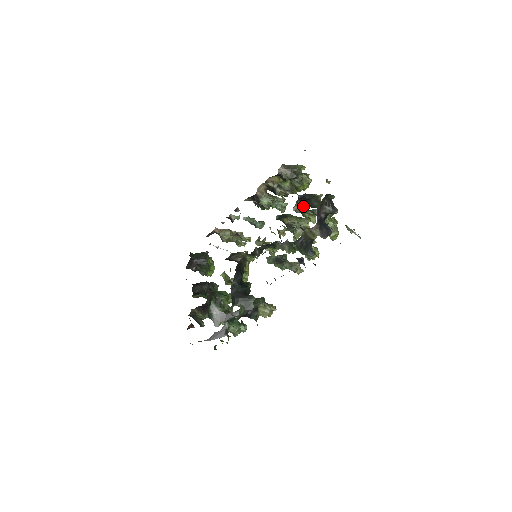
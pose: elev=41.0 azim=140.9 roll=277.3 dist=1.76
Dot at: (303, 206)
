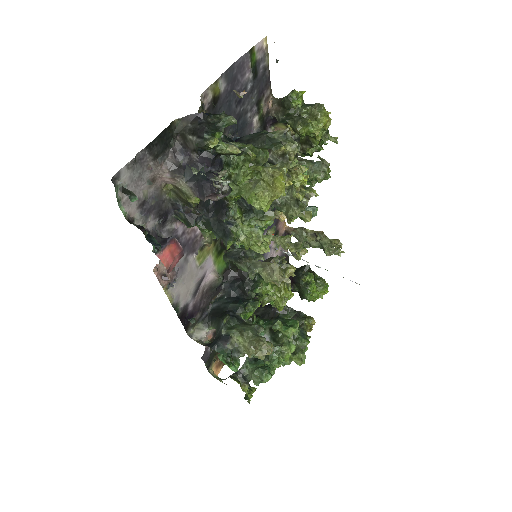
Dot at: occluded
